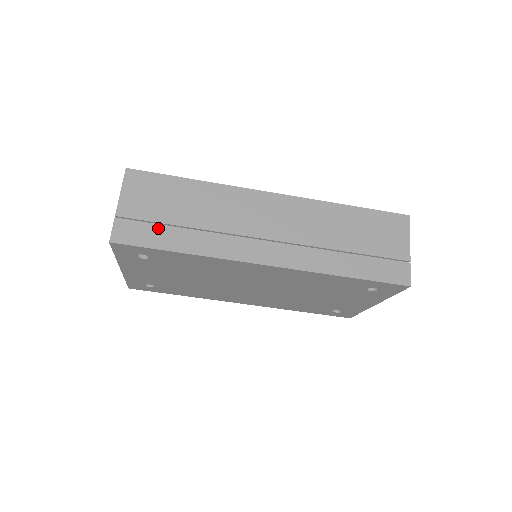
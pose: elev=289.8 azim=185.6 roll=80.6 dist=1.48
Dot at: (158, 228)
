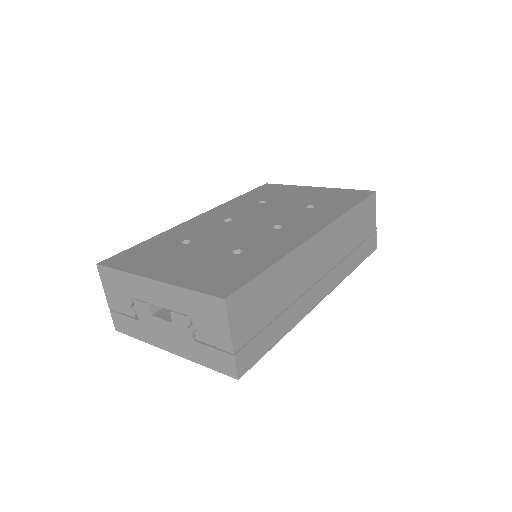
Dot at: (264, 334)
